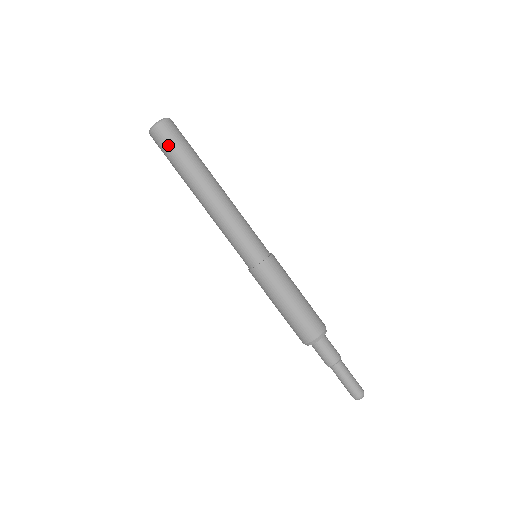
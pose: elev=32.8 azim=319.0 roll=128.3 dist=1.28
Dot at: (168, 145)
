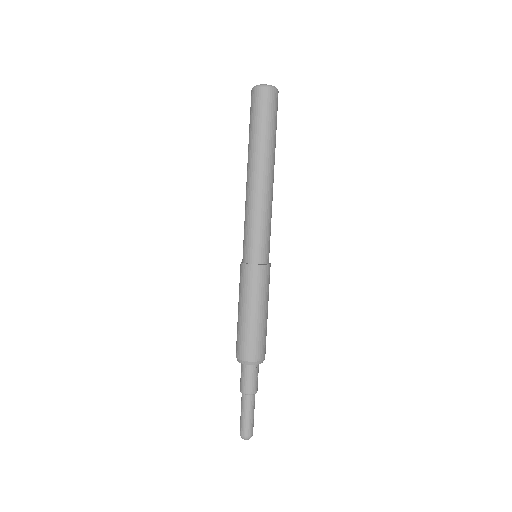
Dot at: (260, 110)
